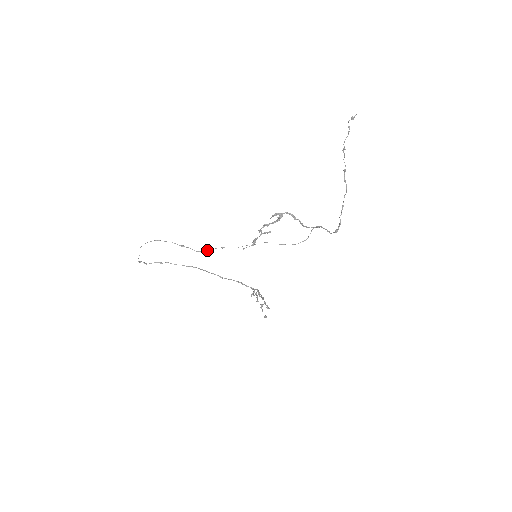
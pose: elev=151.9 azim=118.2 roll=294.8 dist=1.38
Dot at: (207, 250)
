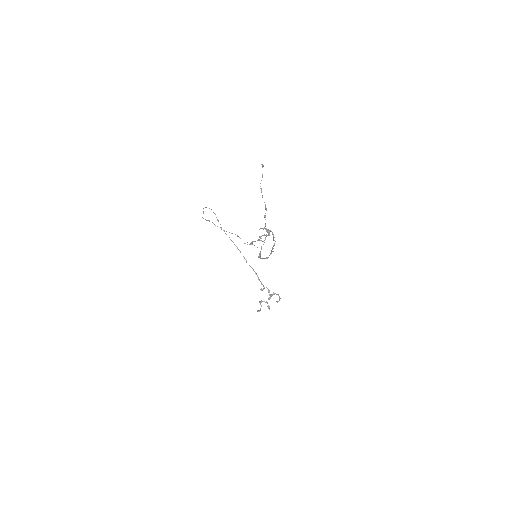
Dot at: occluded
